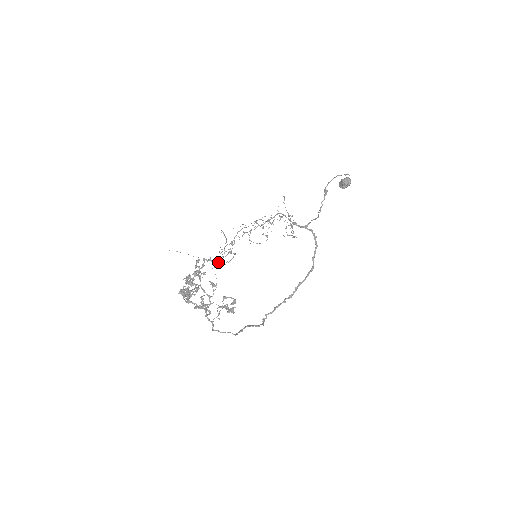
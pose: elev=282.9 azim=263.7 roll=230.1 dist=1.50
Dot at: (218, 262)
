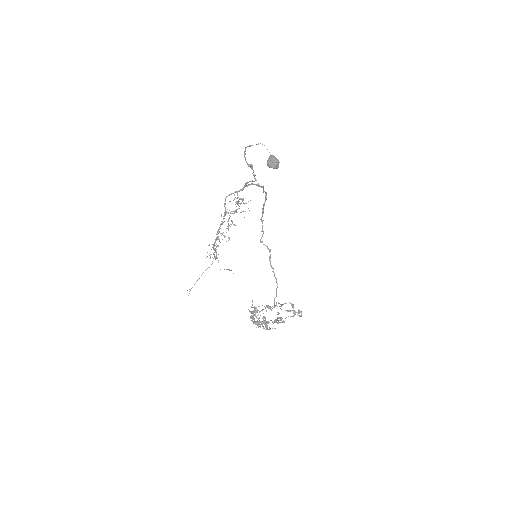
Dot at: occluded
